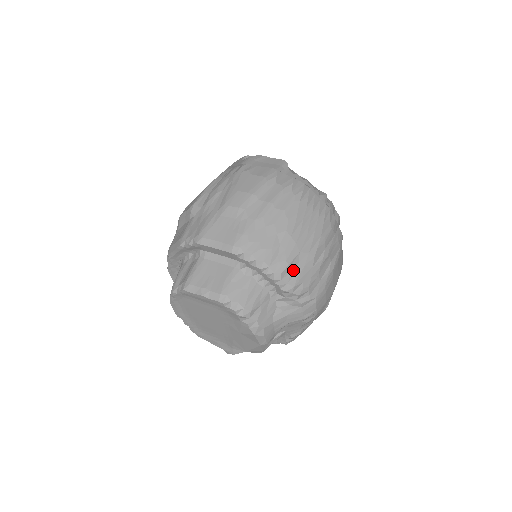
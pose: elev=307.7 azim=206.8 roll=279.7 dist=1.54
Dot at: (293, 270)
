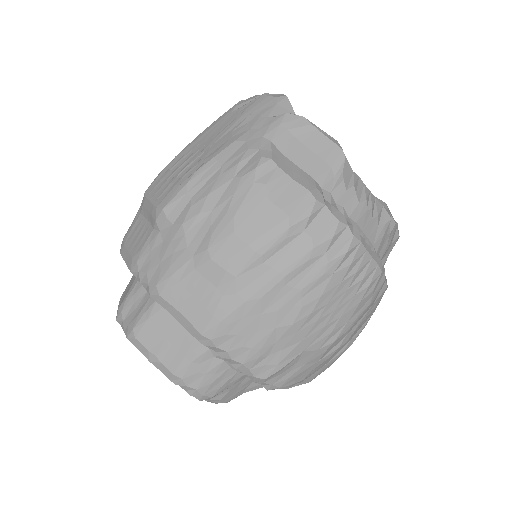
Dot at: (285, 371)
